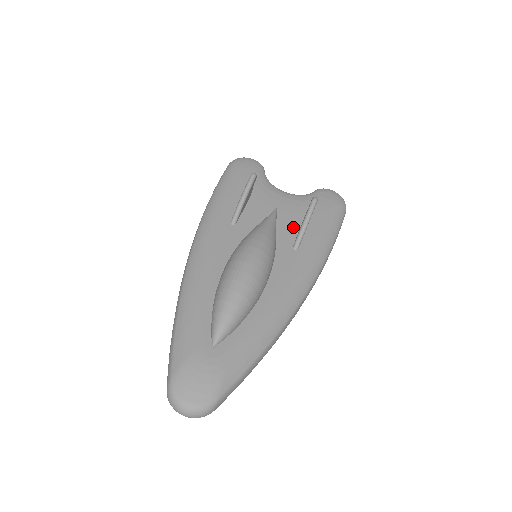
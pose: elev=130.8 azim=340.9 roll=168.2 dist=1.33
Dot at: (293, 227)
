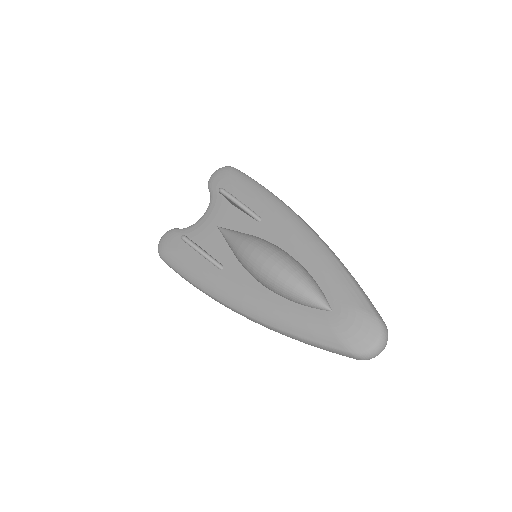
Dot at: (239, 217)
